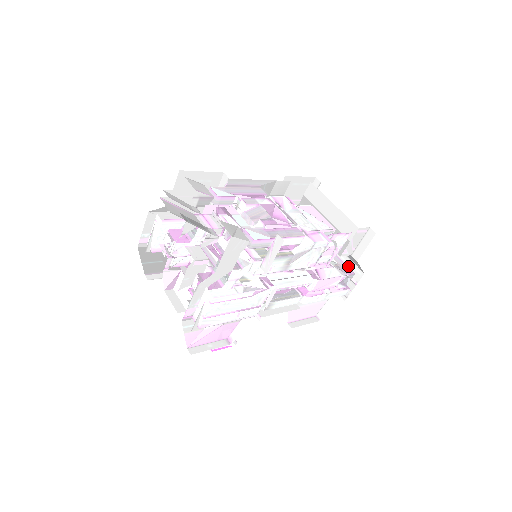
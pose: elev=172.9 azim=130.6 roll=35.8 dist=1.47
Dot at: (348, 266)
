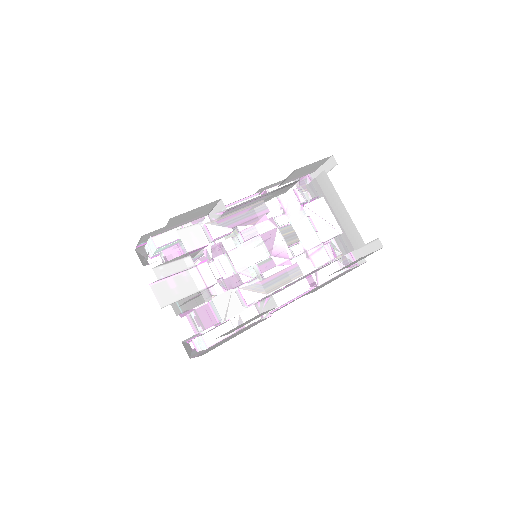
Dot at: occluded
